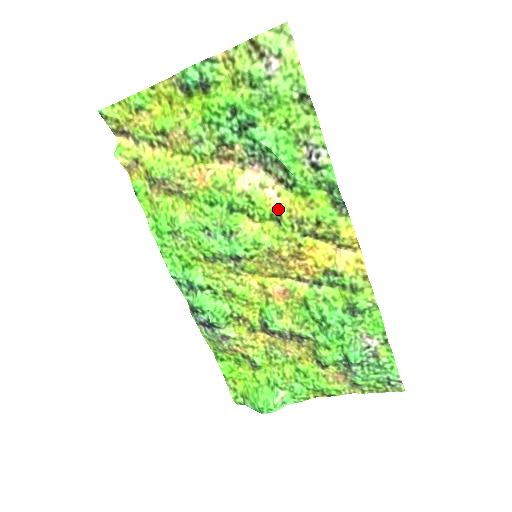
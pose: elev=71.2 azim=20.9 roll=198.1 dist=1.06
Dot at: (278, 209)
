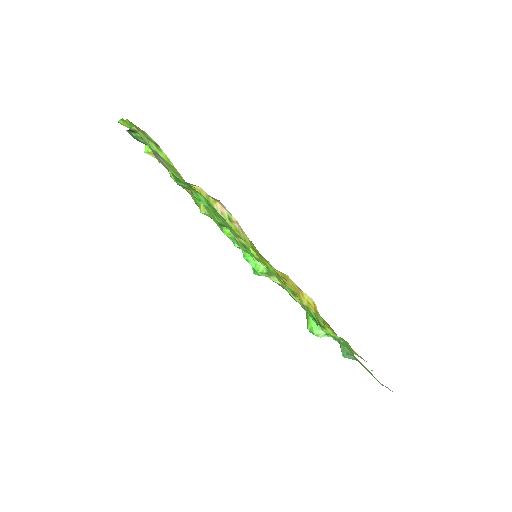
Dot at: (245, 242)
